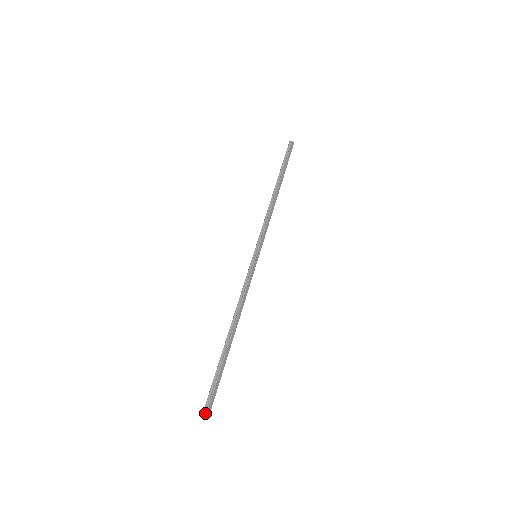
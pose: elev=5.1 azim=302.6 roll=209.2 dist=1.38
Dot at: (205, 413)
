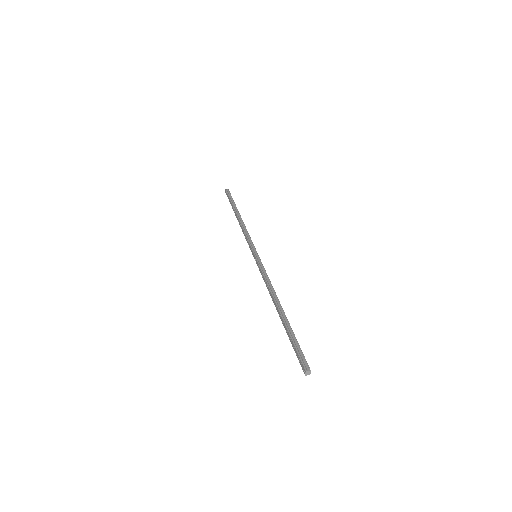
Dot at: (307, 367)
